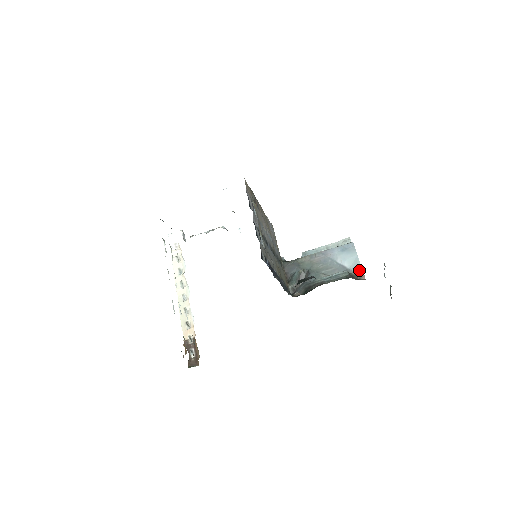
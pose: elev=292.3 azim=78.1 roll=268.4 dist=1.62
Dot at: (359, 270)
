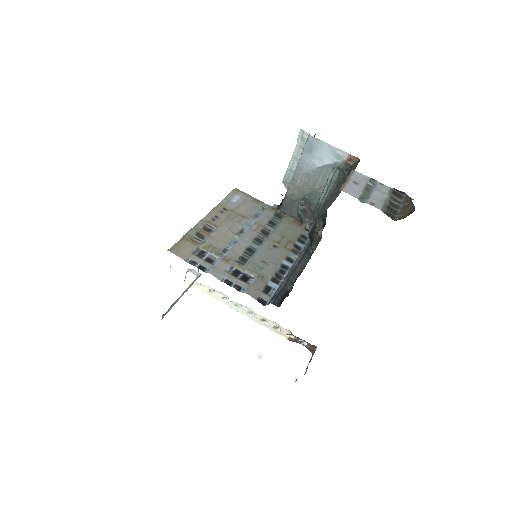
Dot at: (343, 156)
